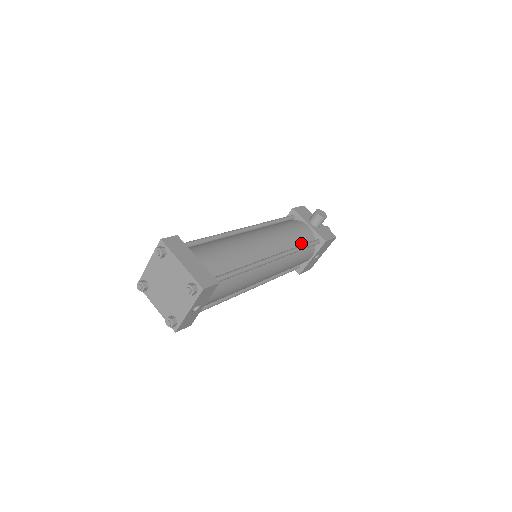
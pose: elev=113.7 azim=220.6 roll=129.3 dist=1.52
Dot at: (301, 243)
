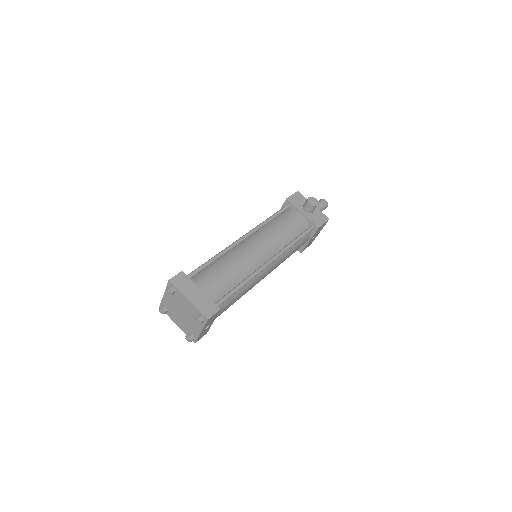
Dot at: (295, 235)
